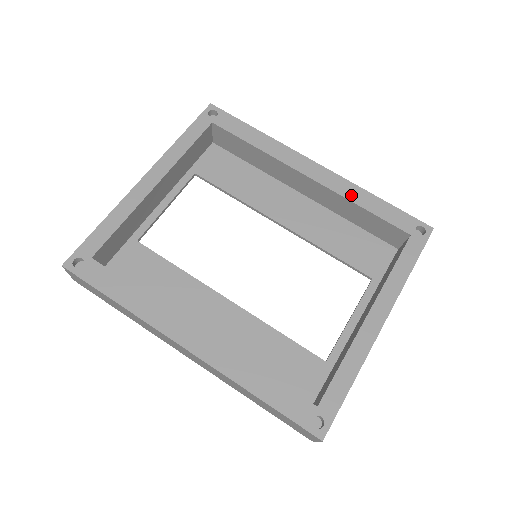
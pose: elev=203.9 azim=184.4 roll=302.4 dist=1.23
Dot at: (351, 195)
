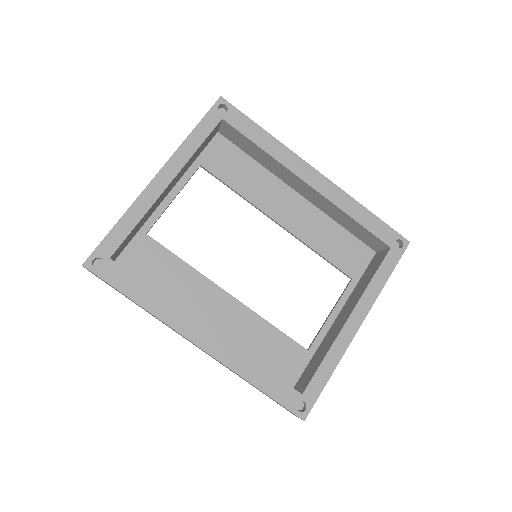
Dot at: (345, 206)
